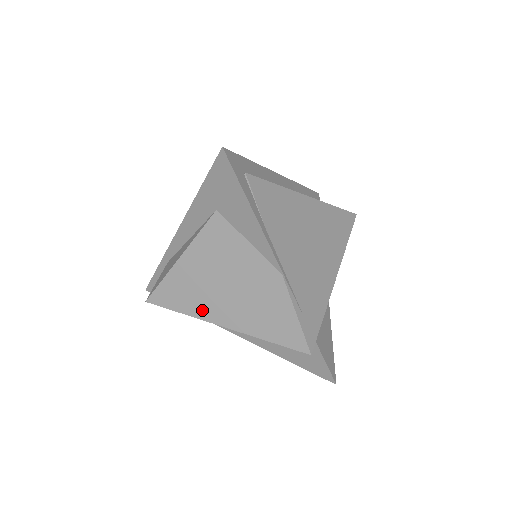
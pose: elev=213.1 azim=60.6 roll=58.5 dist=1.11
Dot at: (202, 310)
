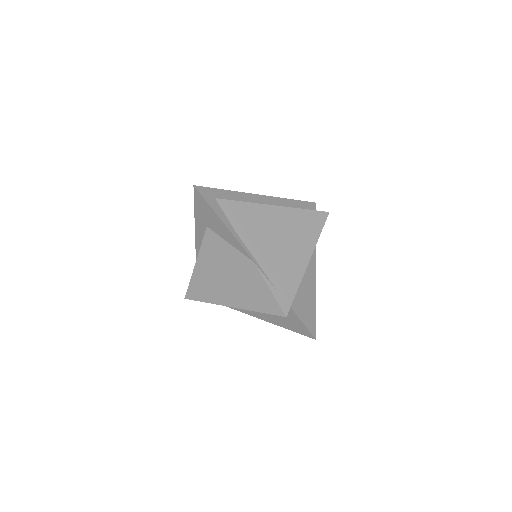
Dot at: (216, 297)
